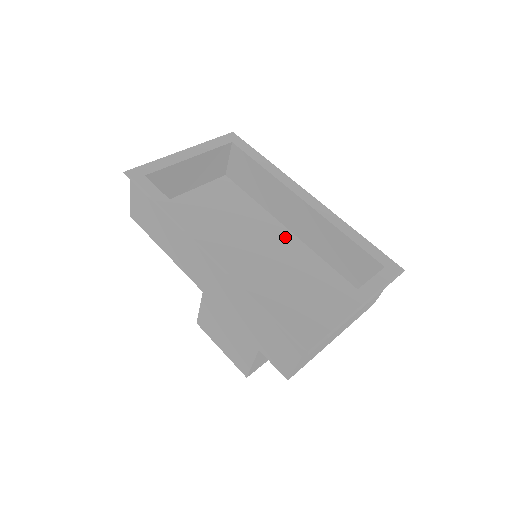
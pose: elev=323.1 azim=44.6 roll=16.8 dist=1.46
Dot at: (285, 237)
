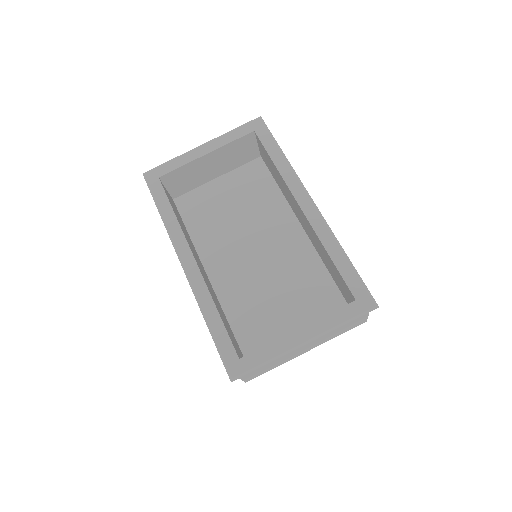
Dot at: (295, 235)
